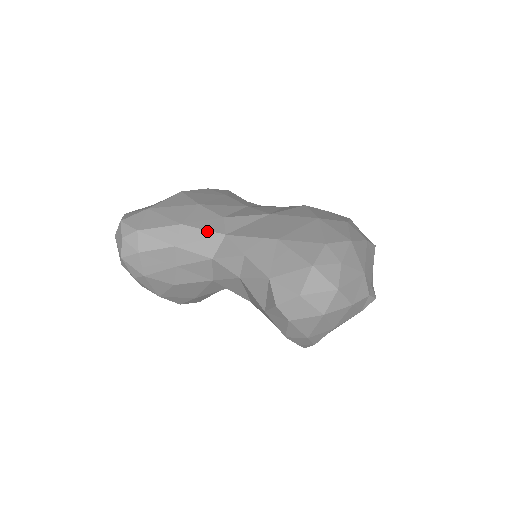
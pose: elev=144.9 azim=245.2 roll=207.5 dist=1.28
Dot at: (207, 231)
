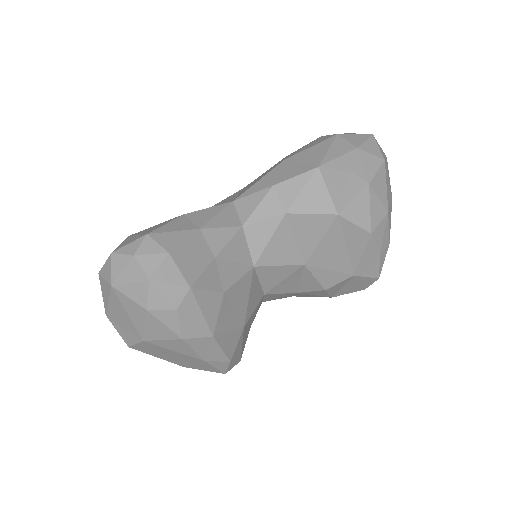
Dot at: (214, 207)
